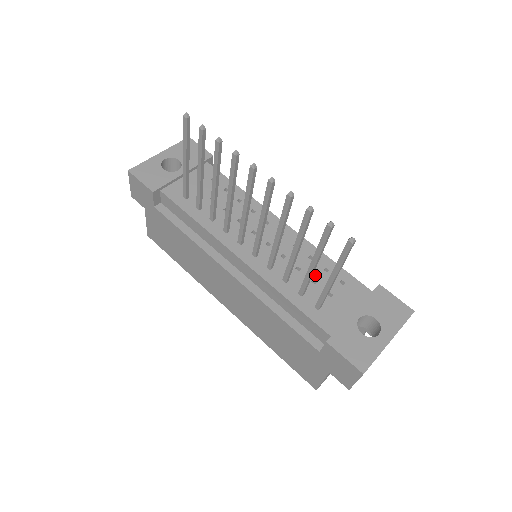
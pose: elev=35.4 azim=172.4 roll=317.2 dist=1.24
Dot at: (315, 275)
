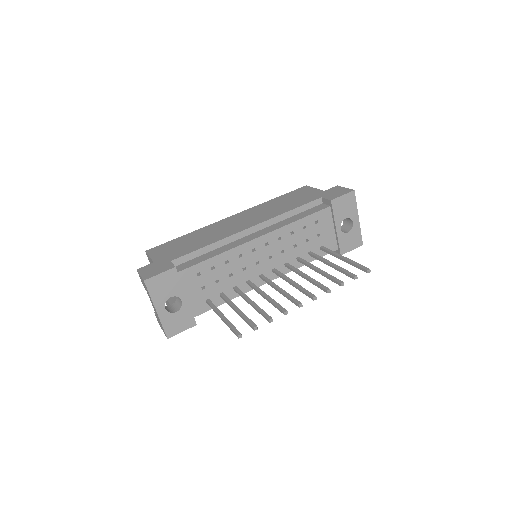
Dot at: (304, 238)
